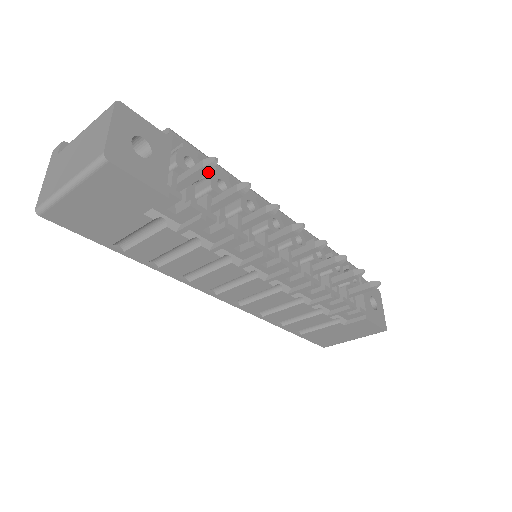
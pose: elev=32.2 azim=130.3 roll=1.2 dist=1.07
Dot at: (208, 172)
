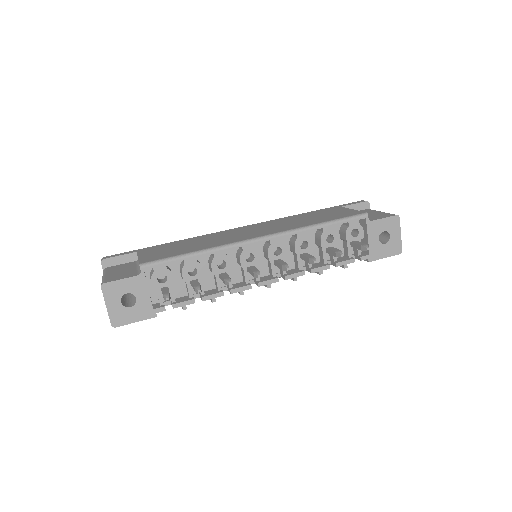
Dot at: (170, 298)
